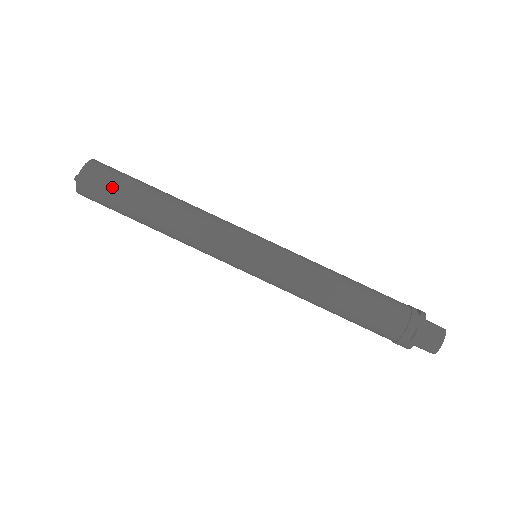
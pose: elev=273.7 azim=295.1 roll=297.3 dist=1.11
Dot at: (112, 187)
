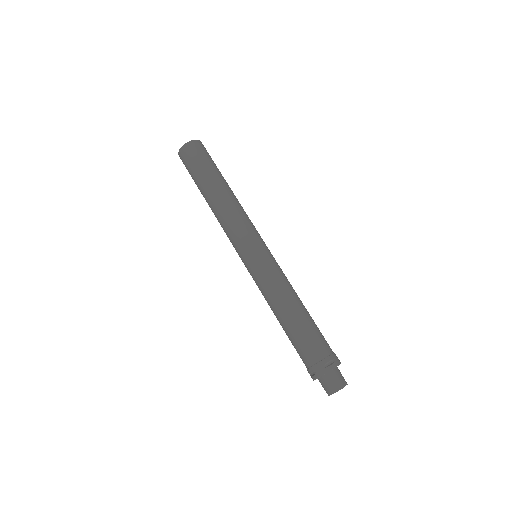
Dot at: (191, 169)
